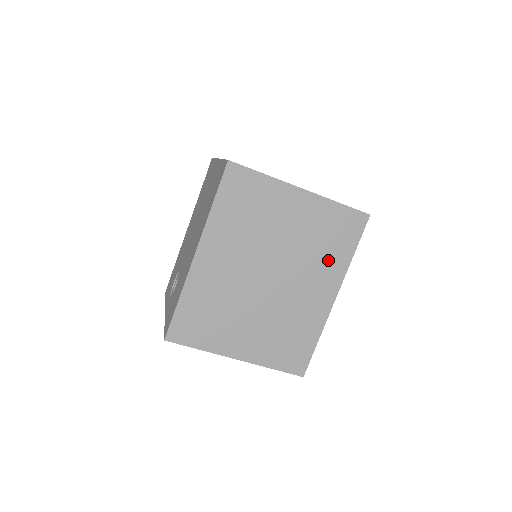
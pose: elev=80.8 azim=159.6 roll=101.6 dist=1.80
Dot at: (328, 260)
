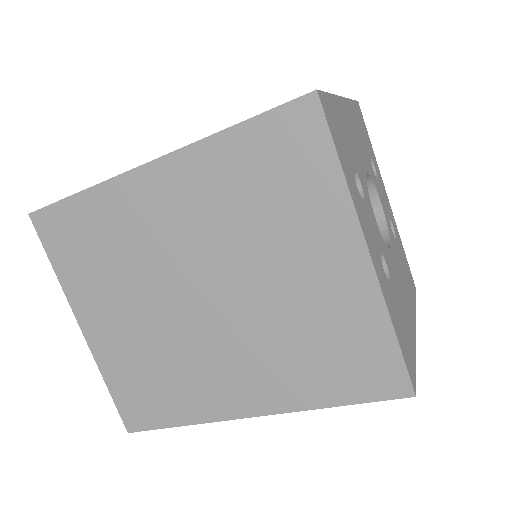
Dot at: (293, 371)
